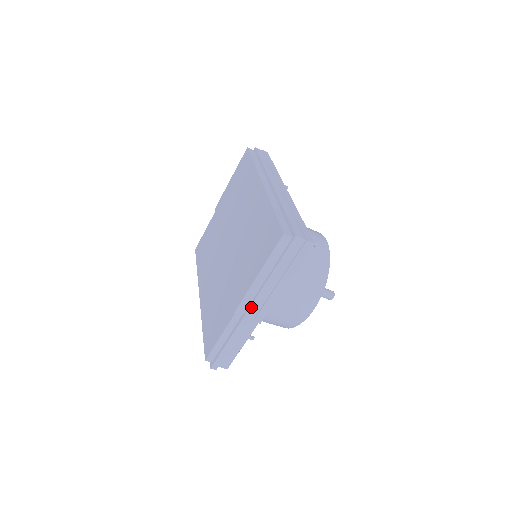
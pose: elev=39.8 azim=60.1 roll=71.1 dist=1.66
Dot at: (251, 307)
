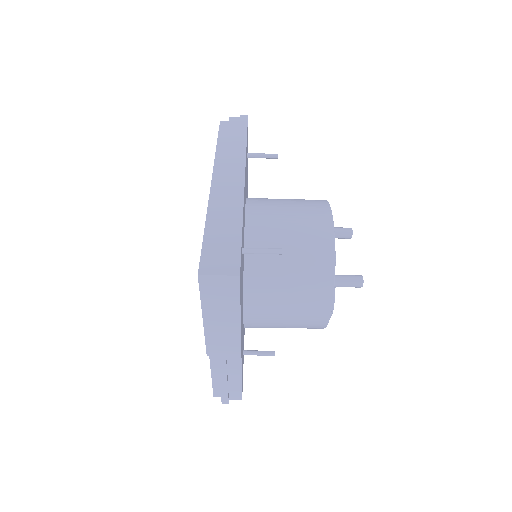
Dot at: (219, 349)
